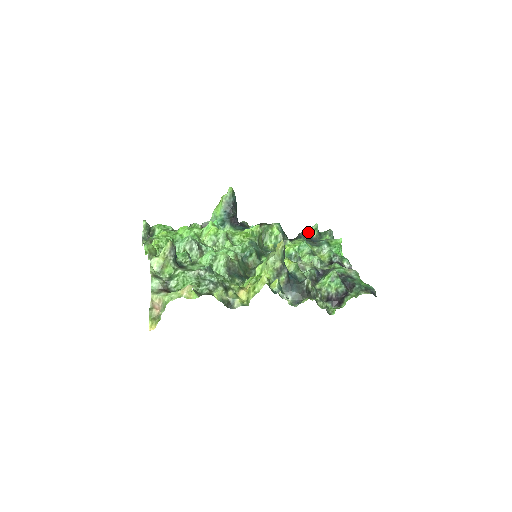
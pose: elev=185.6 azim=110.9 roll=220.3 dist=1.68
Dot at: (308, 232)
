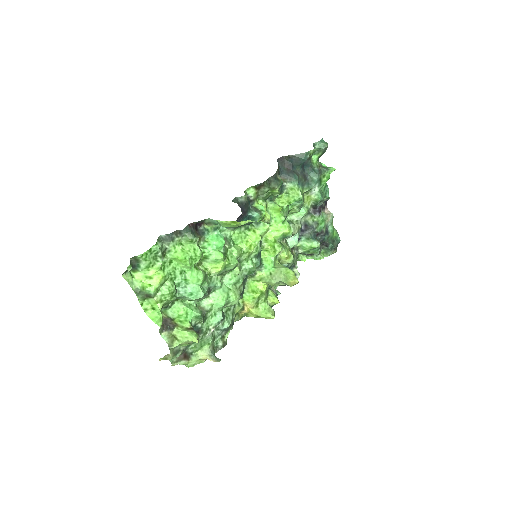
Dot at: occluded
